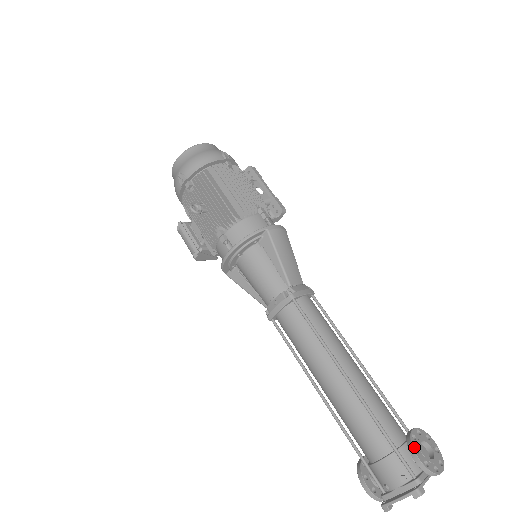
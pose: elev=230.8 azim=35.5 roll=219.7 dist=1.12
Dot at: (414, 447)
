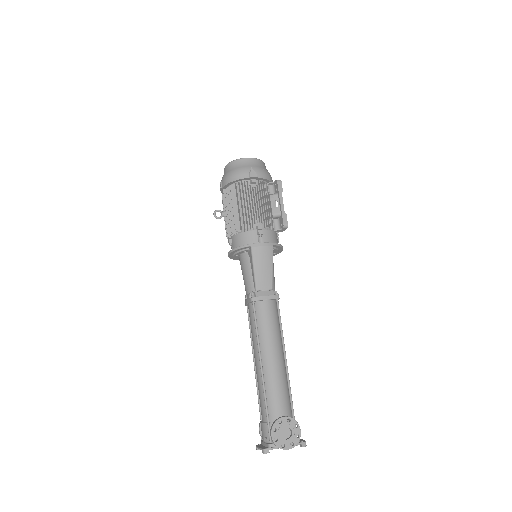
Dot at: (274, 427)
